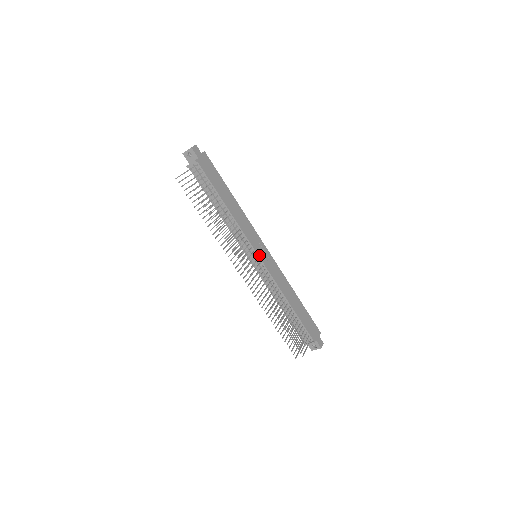
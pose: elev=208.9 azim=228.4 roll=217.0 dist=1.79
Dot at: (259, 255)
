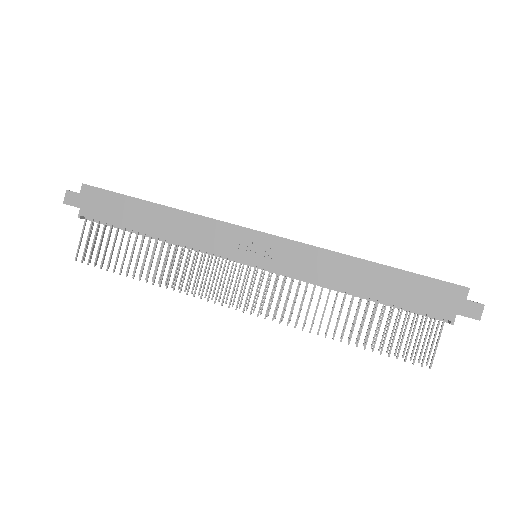
Dot at: (251, 261)
